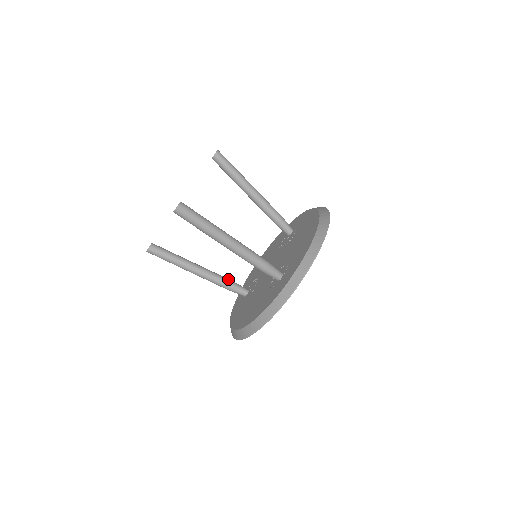
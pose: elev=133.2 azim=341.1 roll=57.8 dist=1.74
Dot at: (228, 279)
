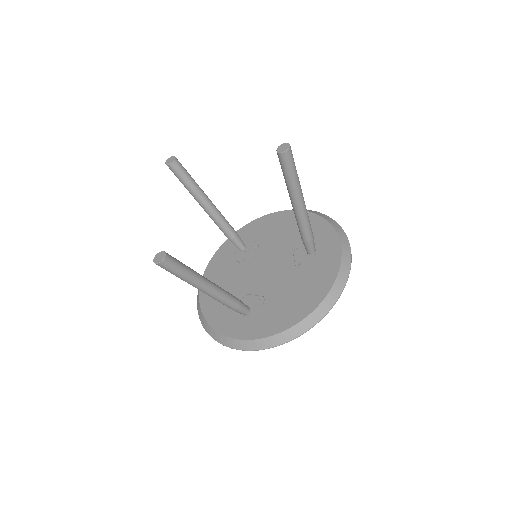
Dot at: (231, 231)
